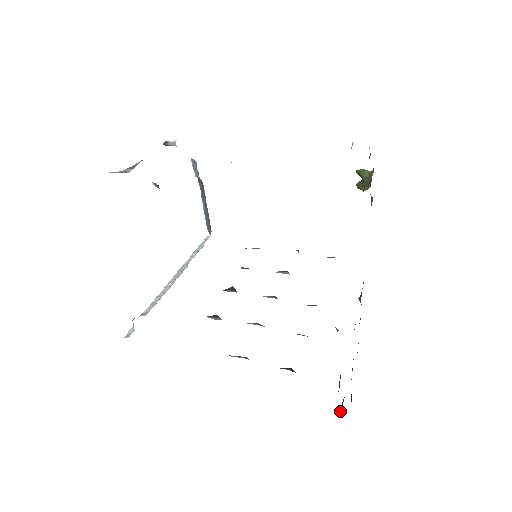
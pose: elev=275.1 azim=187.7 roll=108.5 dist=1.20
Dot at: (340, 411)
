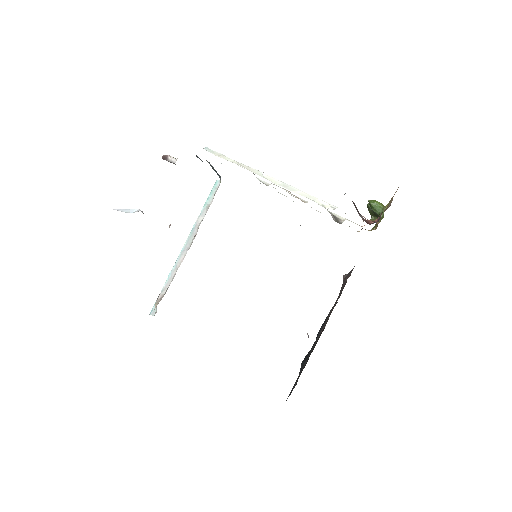
Dot at: (301, 367)
